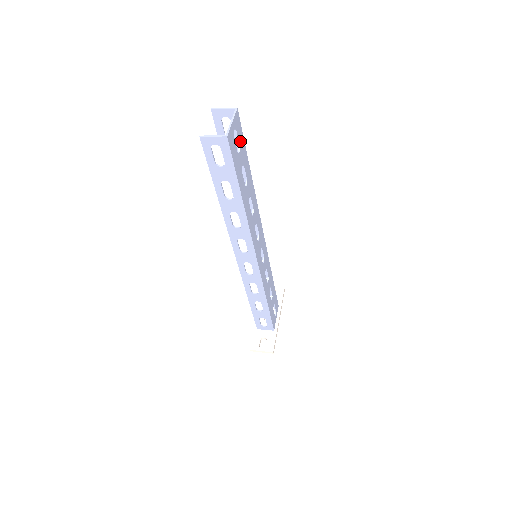
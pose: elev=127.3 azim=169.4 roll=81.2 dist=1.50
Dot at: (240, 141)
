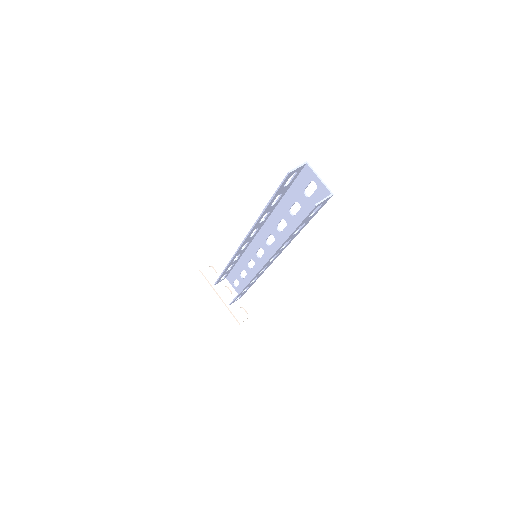
Dot at: (302, 185)
